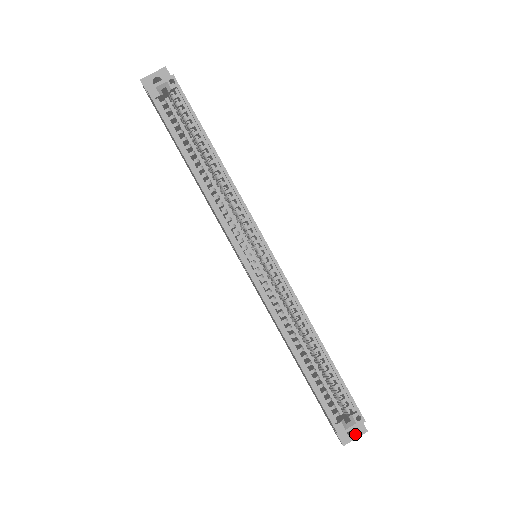
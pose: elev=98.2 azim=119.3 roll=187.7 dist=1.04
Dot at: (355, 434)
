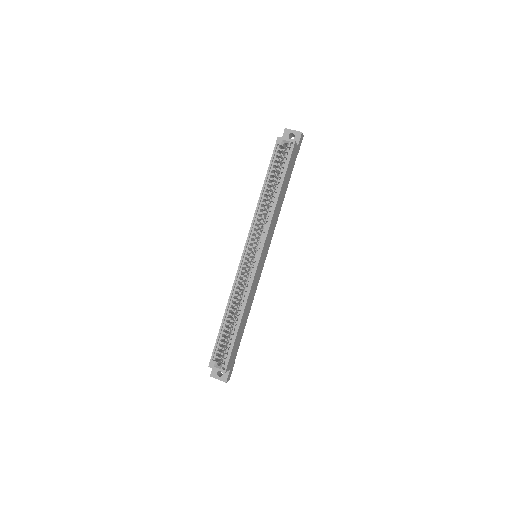
Dot at: (220, 377)
